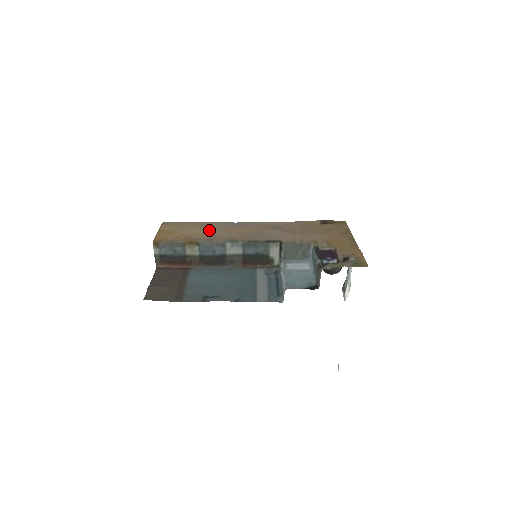
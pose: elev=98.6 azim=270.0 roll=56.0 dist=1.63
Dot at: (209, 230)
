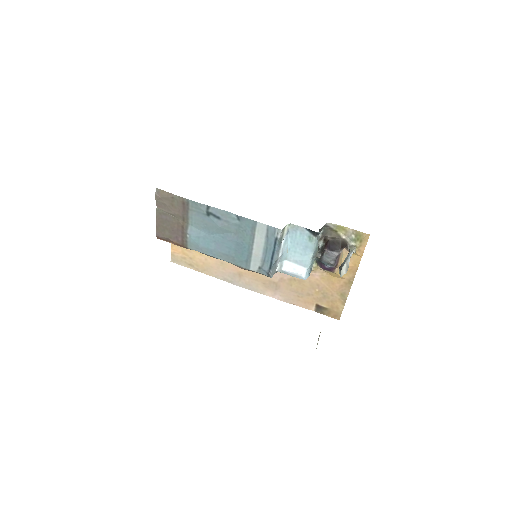
Dot at: (214, 259)
